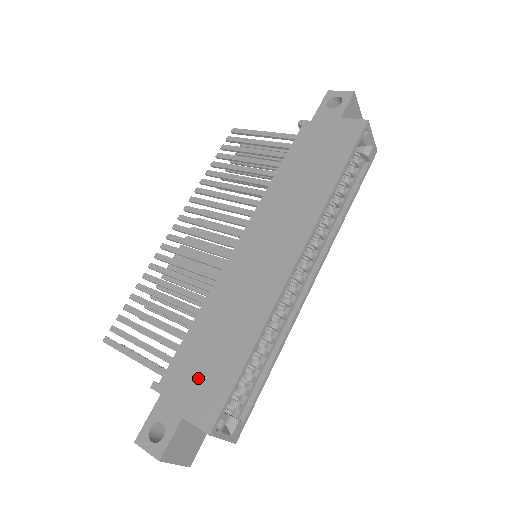
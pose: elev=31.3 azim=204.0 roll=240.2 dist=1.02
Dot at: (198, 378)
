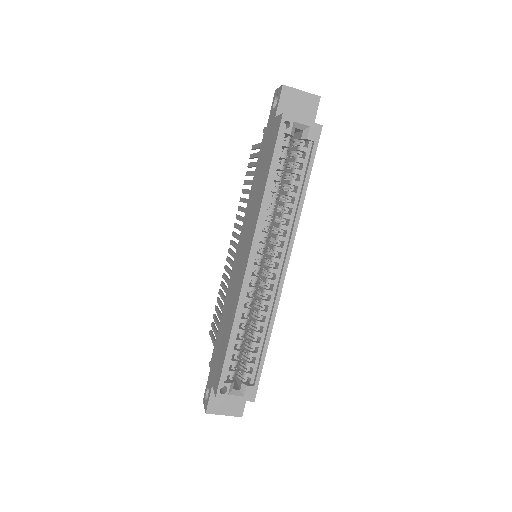
Dot at: (217, 358)
